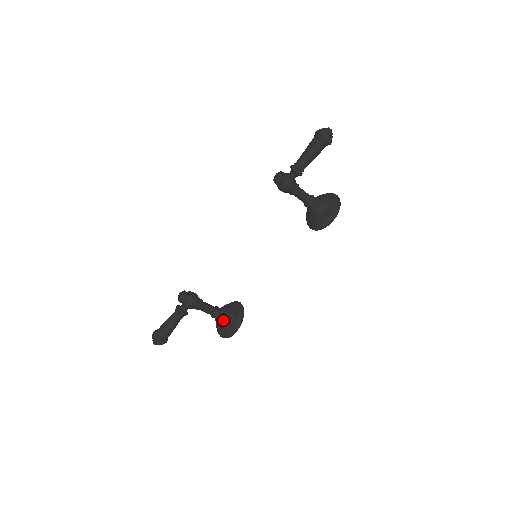
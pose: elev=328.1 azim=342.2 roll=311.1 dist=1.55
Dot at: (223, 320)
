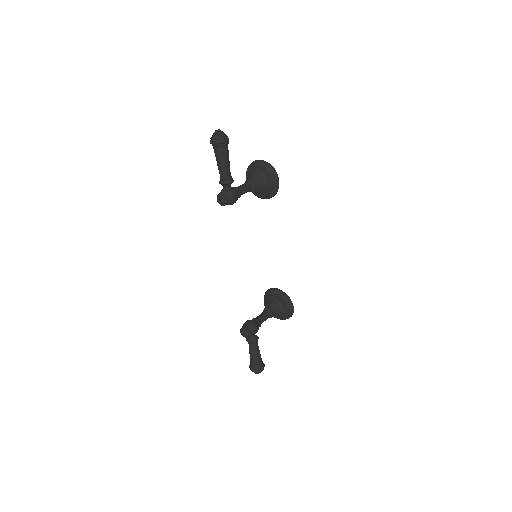
Dot at: (278, 311)
